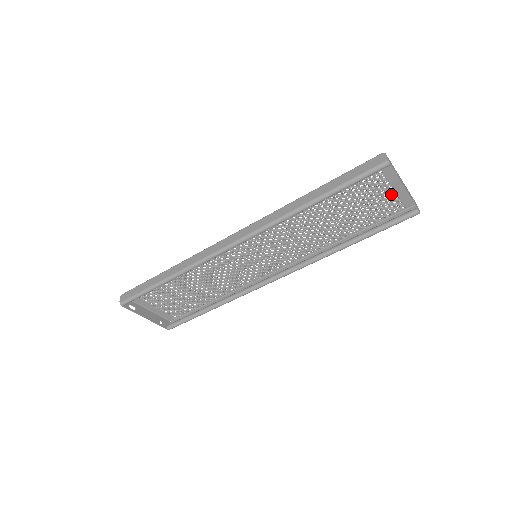
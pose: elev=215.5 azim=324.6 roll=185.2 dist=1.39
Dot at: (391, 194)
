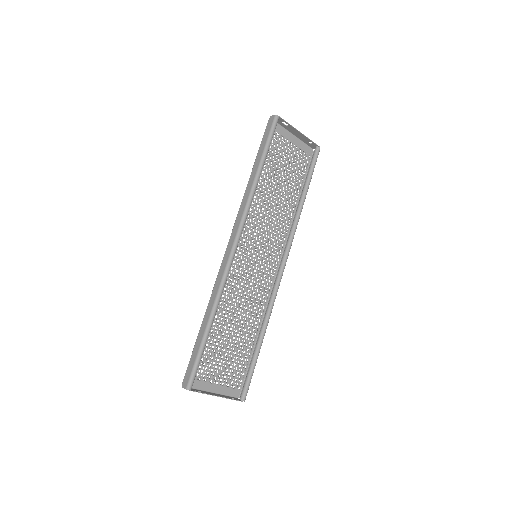
Dot at: (295, 149)
